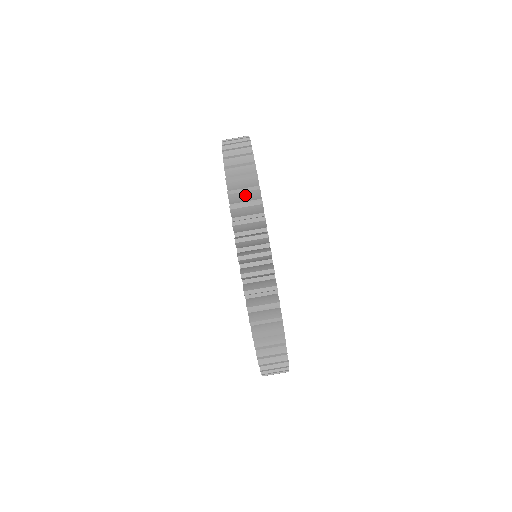
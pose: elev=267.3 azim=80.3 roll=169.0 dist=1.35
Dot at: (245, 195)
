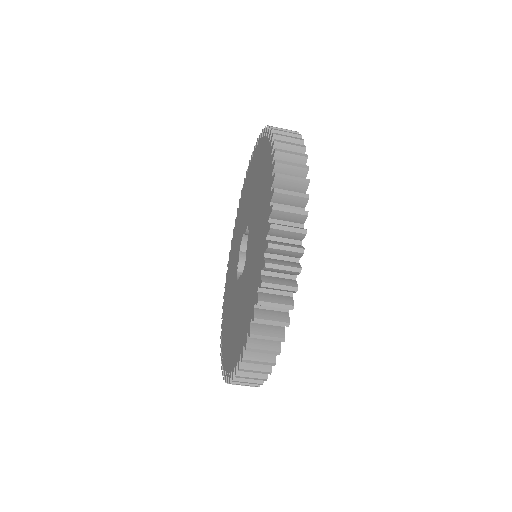
Dot at: (292, 170)
